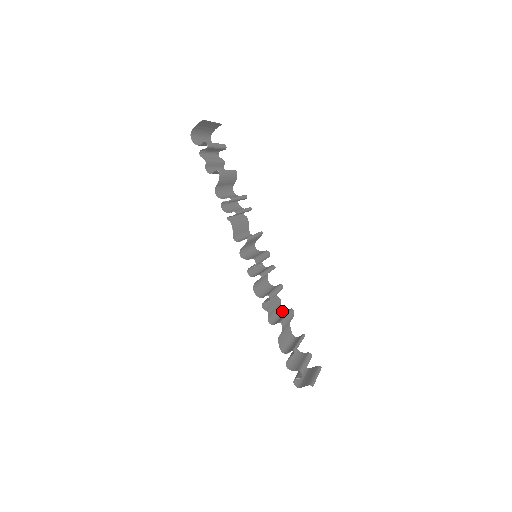
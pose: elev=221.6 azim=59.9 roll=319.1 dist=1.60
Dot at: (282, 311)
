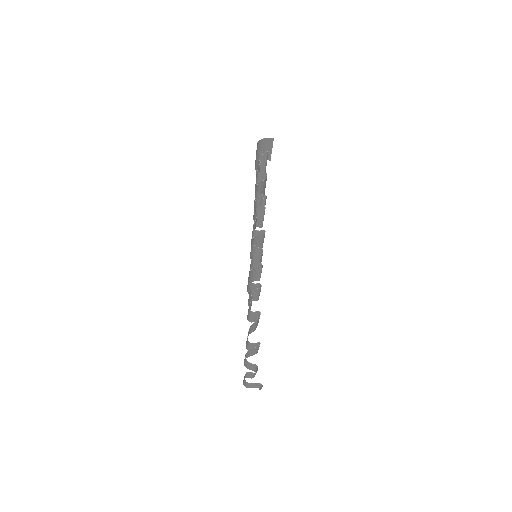
Dot at: (248, 319)
